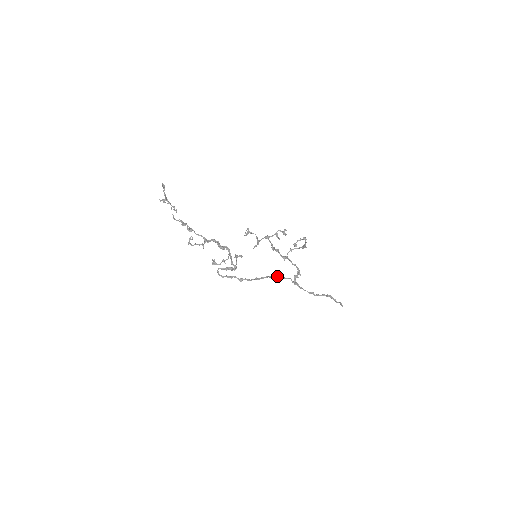
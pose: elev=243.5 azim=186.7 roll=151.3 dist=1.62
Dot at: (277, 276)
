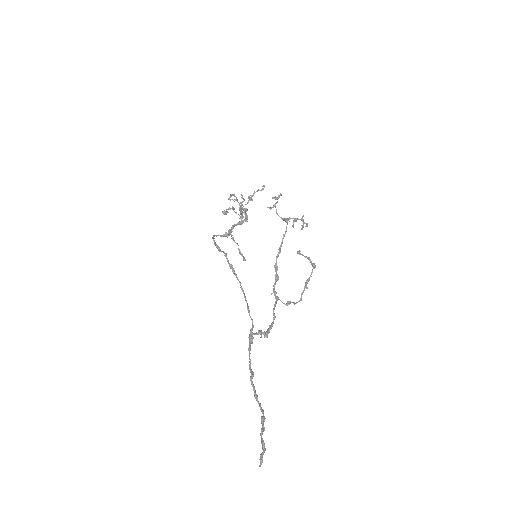
Dot at: occluded
